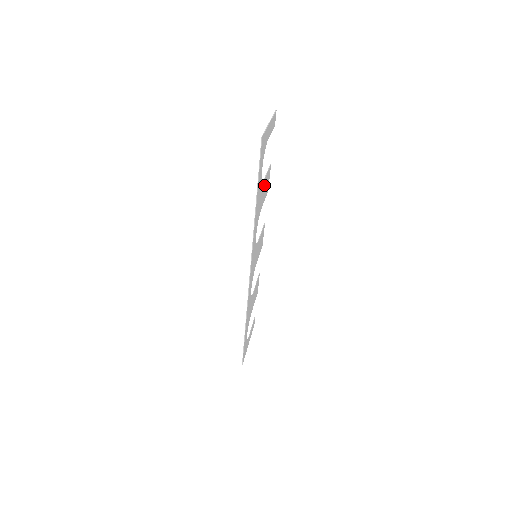
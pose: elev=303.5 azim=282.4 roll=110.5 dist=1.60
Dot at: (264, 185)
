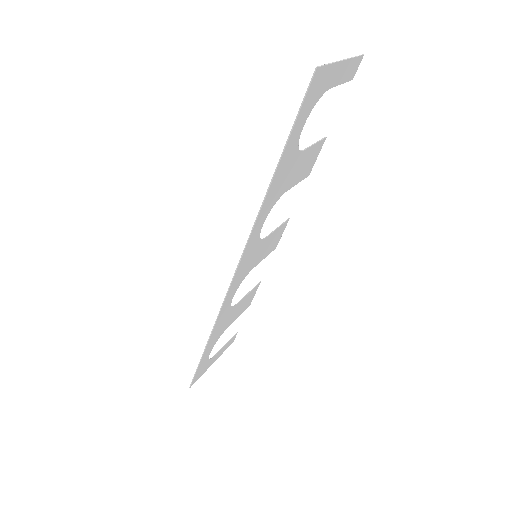
Dot at: (302, 159)
